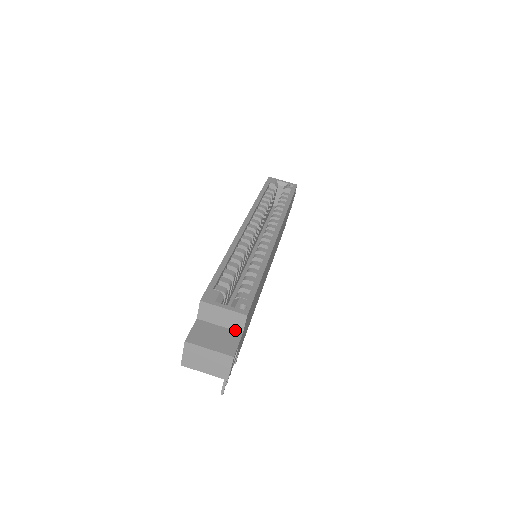
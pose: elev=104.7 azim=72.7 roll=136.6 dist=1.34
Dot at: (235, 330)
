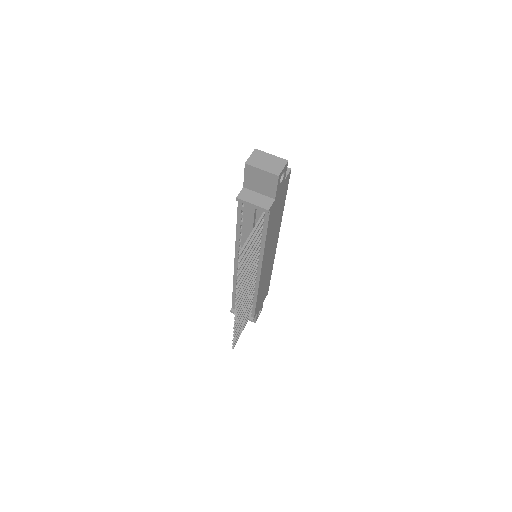
Dot at: occluded
